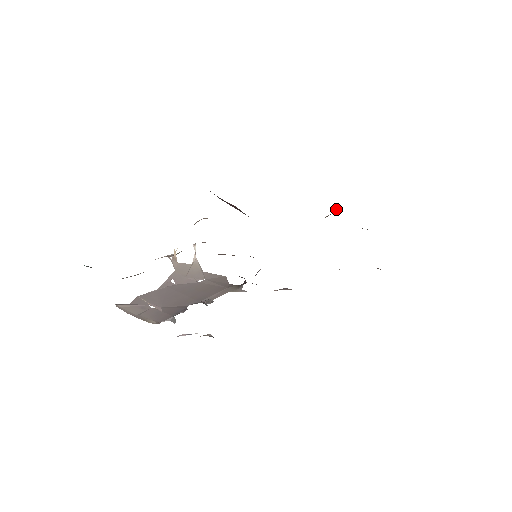
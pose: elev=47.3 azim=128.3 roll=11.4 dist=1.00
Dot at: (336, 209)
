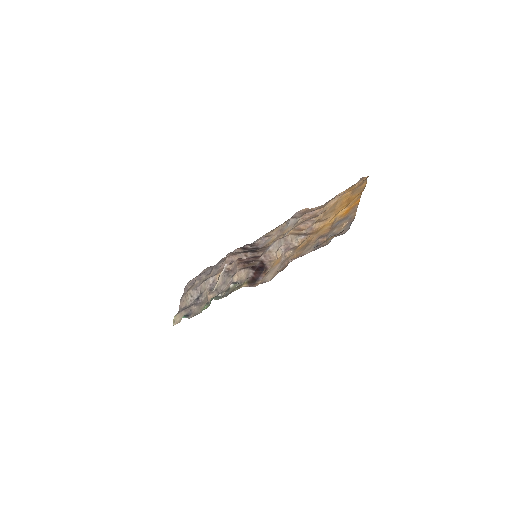
Dot at: (299, 241)
